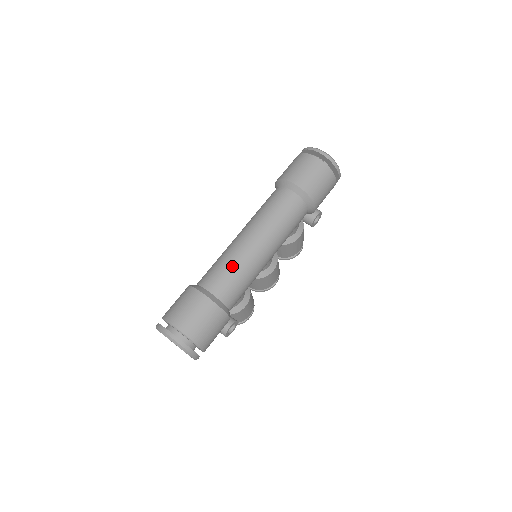
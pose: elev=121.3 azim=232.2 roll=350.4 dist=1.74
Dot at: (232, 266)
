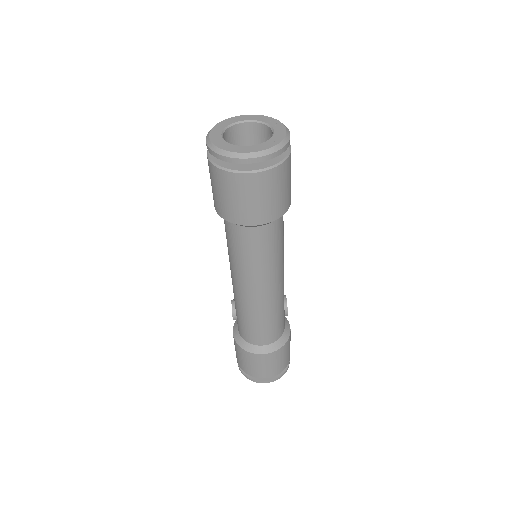
Dot at: (264, 322)
